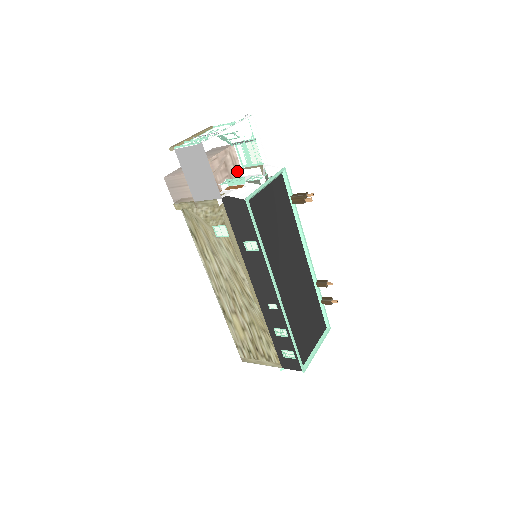
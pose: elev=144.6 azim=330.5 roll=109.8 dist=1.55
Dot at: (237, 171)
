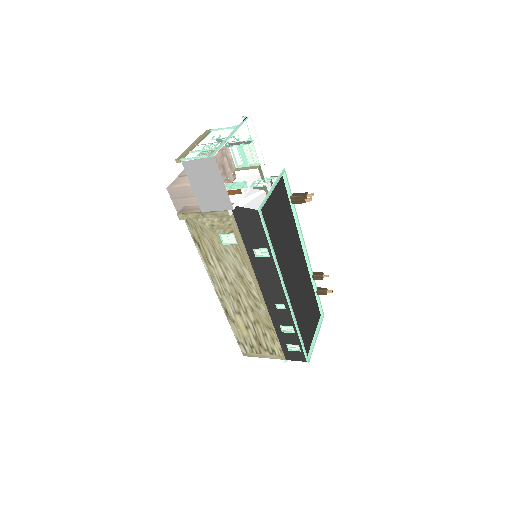
Dot at: (233, 172)
